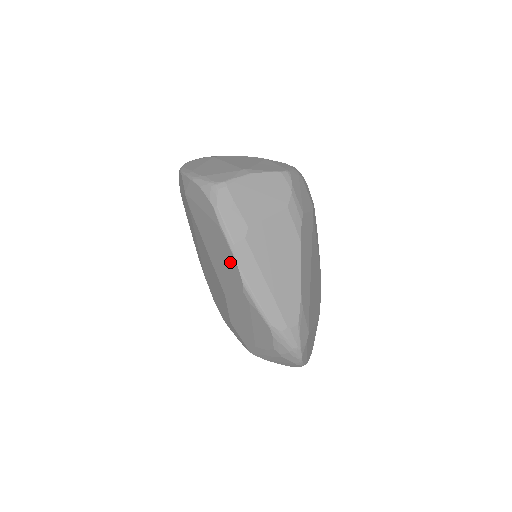
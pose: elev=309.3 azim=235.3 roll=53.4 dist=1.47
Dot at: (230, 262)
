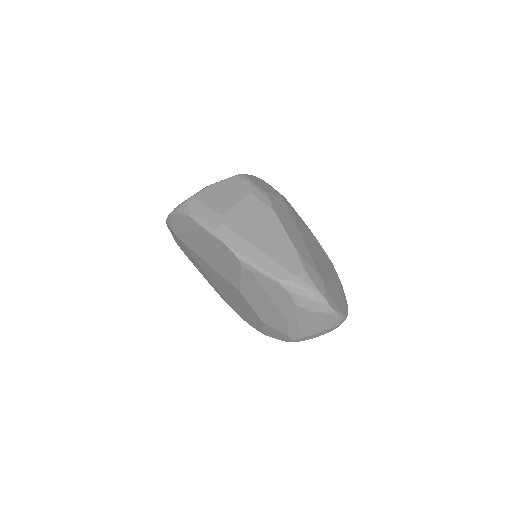
Dot at: (221, 250)
